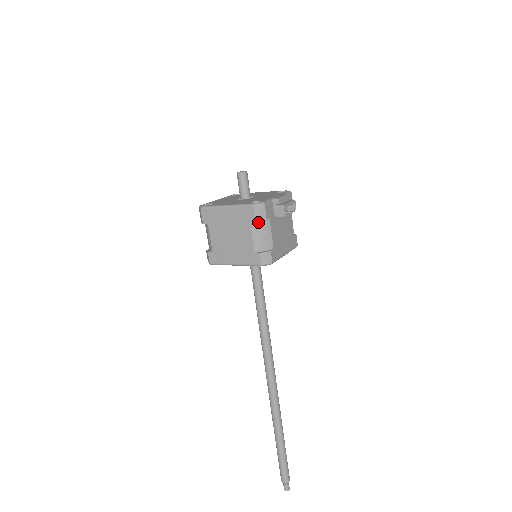
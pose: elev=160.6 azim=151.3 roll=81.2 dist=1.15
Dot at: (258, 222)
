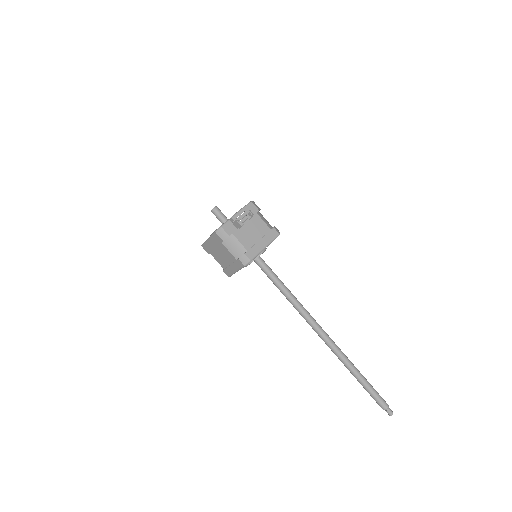
Dot at: (226, 240)
